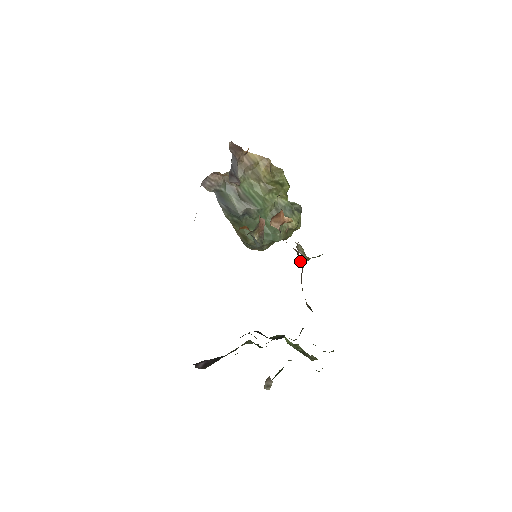
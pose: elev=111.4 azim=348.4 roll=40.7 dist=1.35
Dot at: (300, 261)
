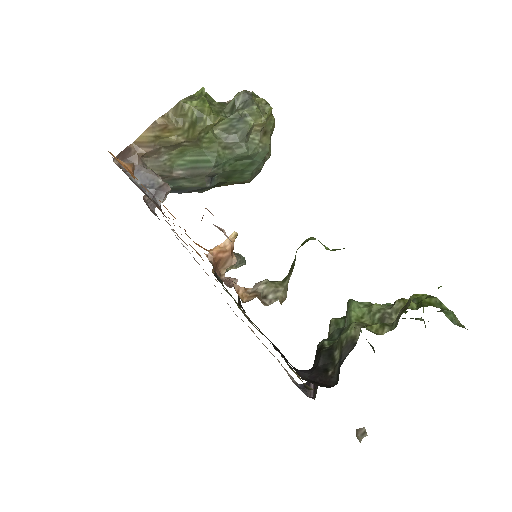
Dot at: occluded
